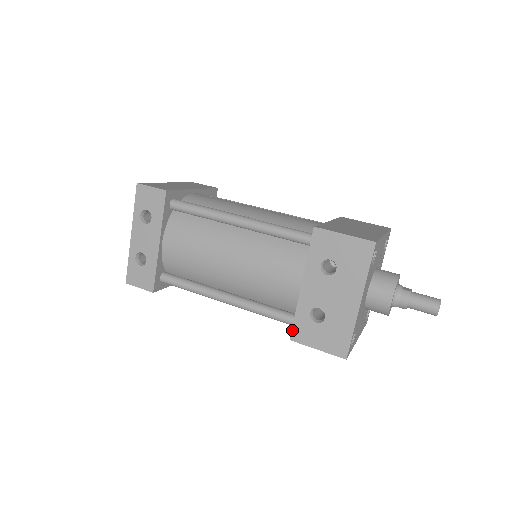
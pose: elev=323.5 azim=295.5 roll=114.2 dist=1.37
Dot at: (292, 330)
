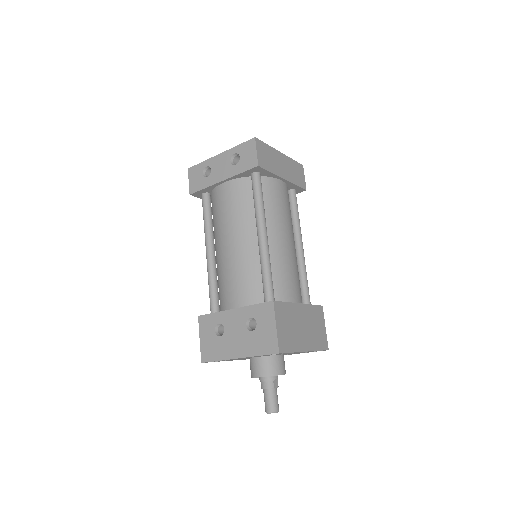
Dot at: (204, 315)
